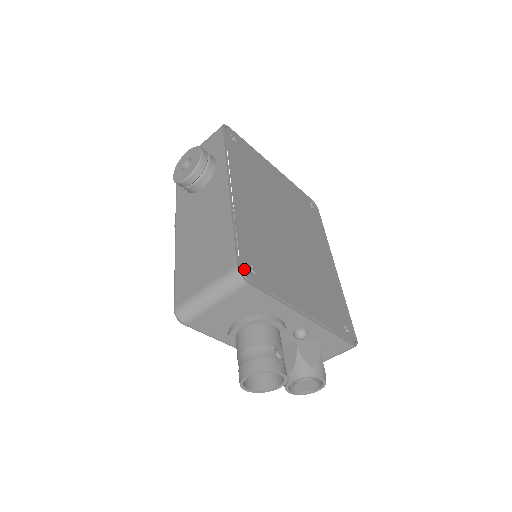
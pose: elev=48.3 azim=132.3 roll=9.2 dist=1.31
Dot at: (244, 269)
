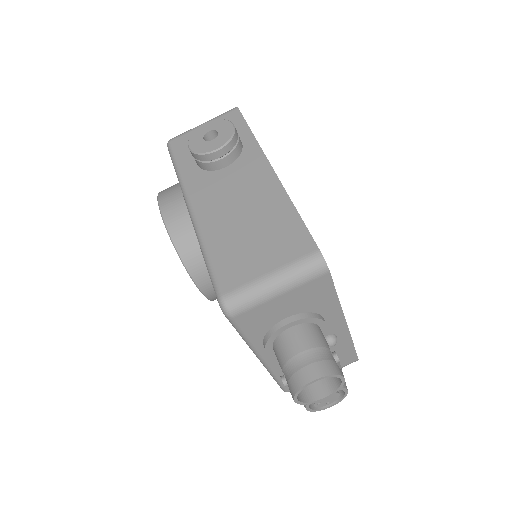
Dot at: occluded
